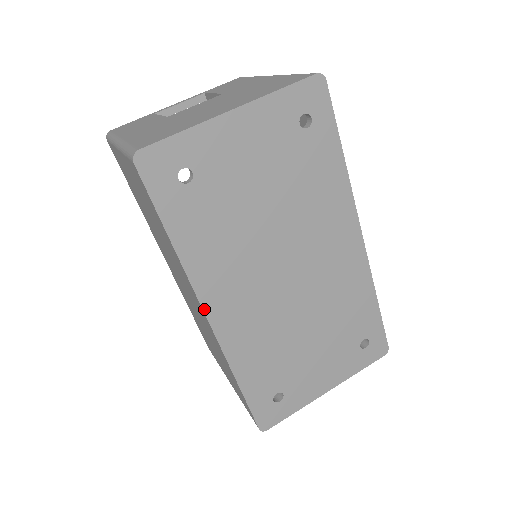
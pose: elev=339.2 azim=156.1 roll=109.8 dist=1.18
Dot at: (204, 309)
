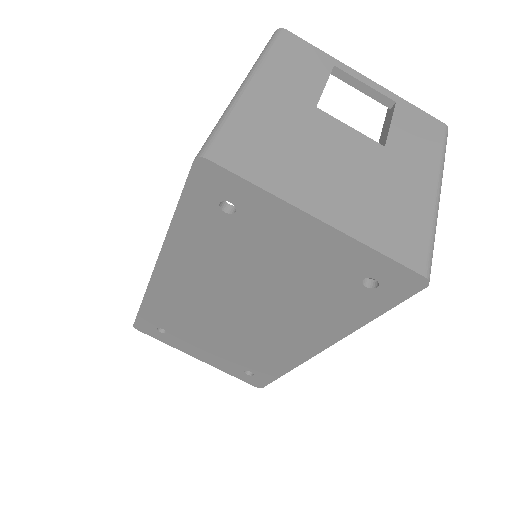
Dot at: (158, 263)
